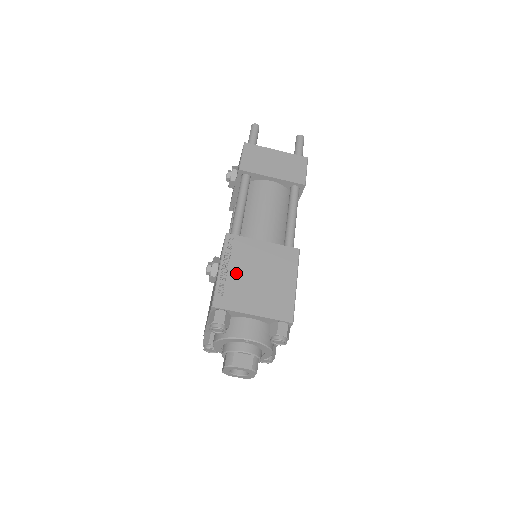
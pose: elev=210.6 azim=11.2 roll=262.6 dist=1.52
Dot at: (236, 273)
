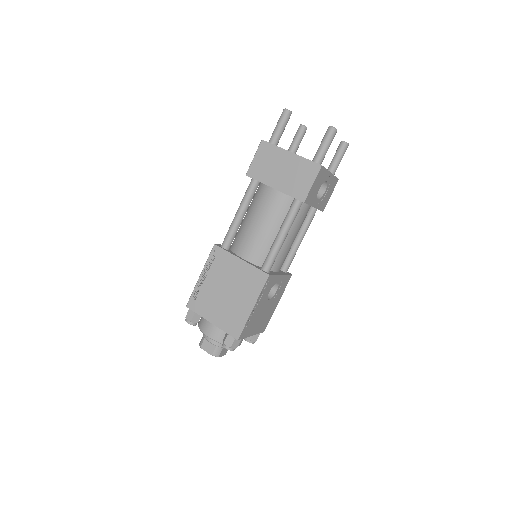
Dot at: (210, 283)
